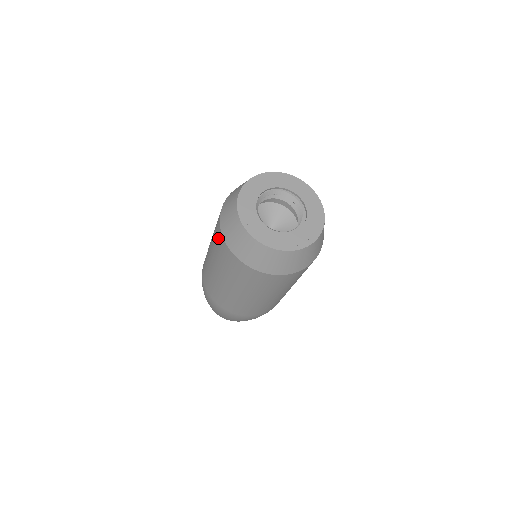
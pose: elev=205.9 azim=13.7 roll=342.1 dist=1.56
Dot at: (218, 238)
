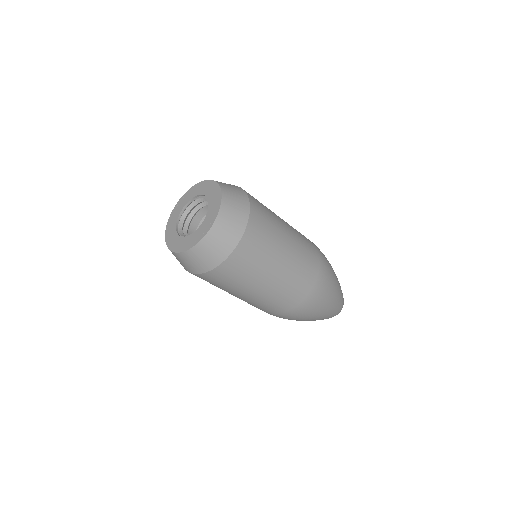
Dot at: occluded
